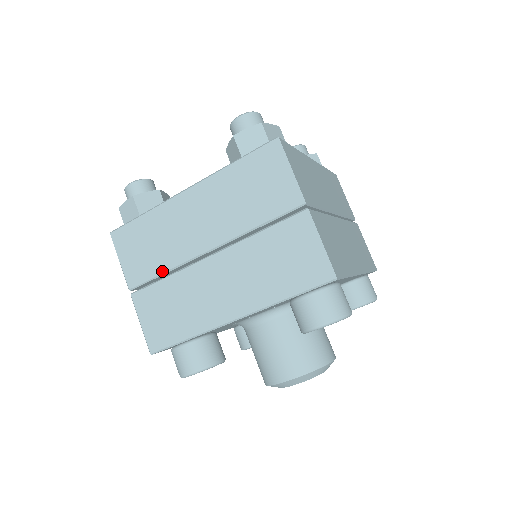
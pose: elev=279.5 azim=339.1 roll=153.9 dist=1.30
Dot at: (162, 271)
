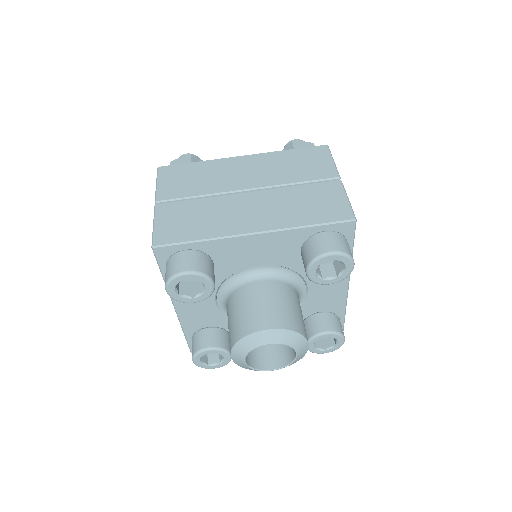
Dot at: (197, 194)
